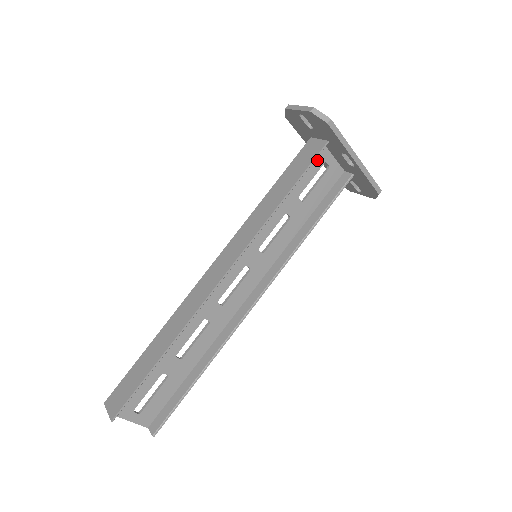
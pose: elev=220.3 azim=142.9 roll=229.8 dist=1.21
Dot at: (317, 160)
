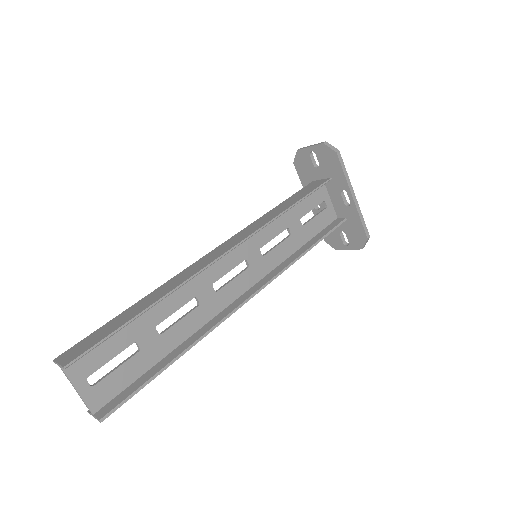
Dot at: (318, 195)
